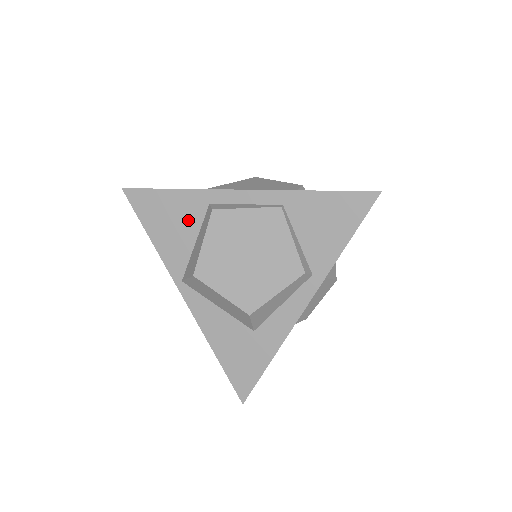
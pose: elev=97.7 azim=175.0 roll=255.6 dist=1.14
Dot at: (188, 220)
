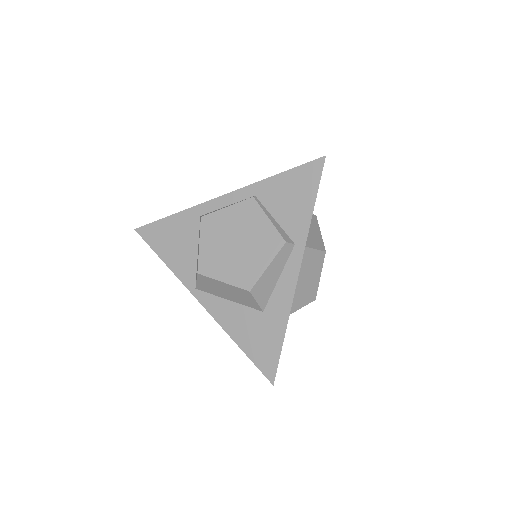
Dot at: (188, 236)
